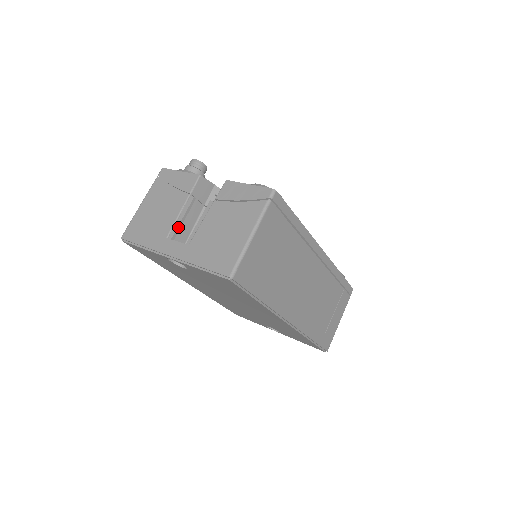
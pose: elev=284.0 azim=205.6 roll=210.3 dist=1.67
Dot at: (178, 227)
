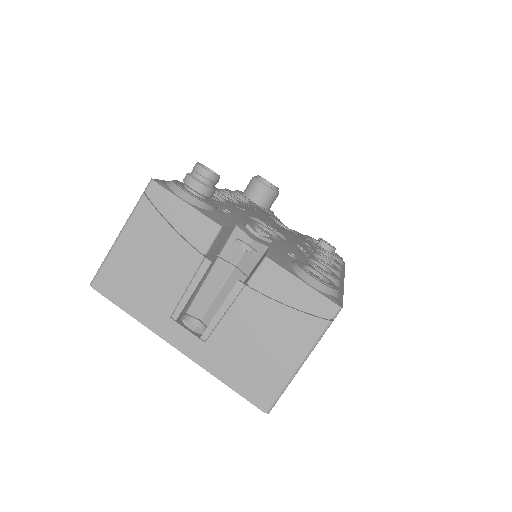
Dot at: (186, 303)
